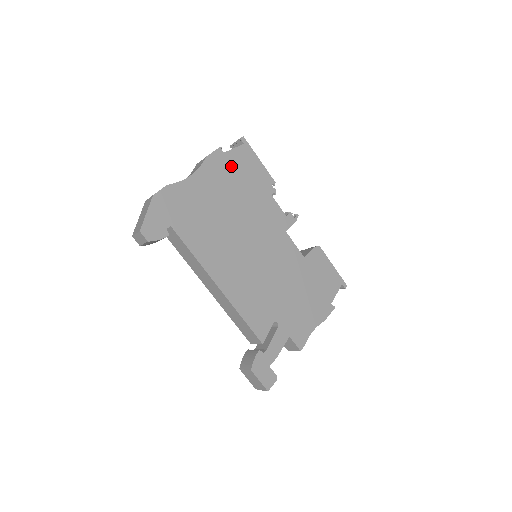
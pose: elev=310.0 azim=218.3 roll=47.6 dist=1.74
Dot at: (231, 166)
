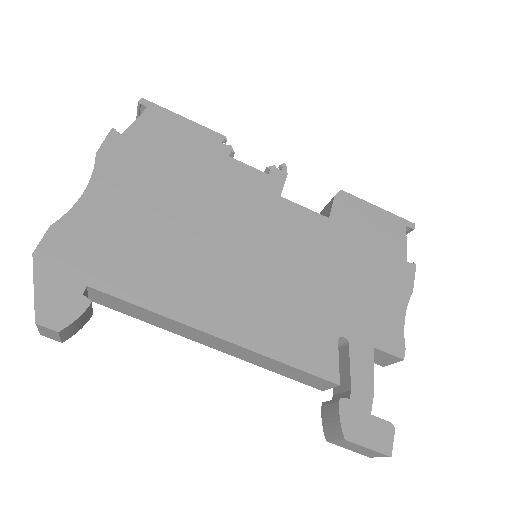
Dot at: (144, 147)
